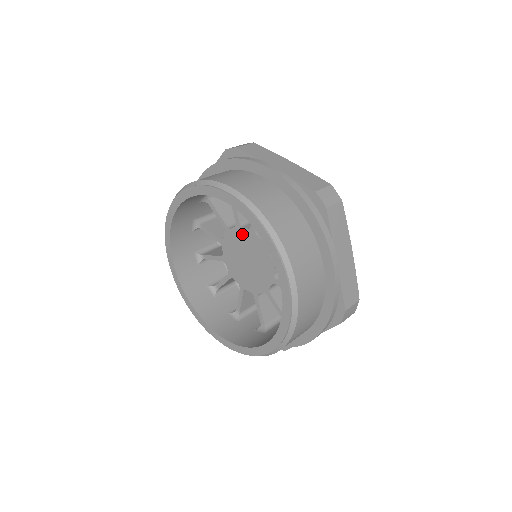
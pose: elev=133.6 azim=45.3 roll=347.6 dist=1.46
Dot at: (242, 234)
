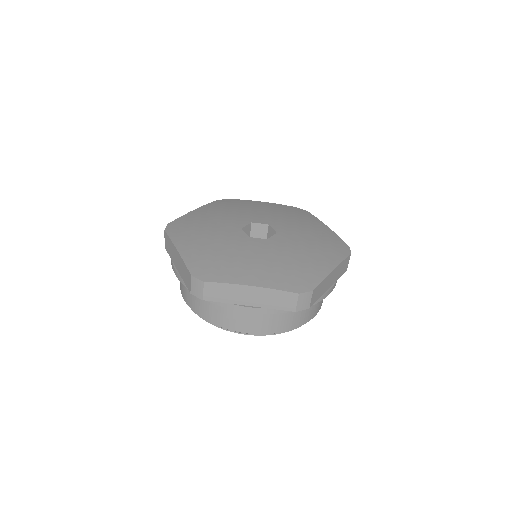
Dot at: occluded
